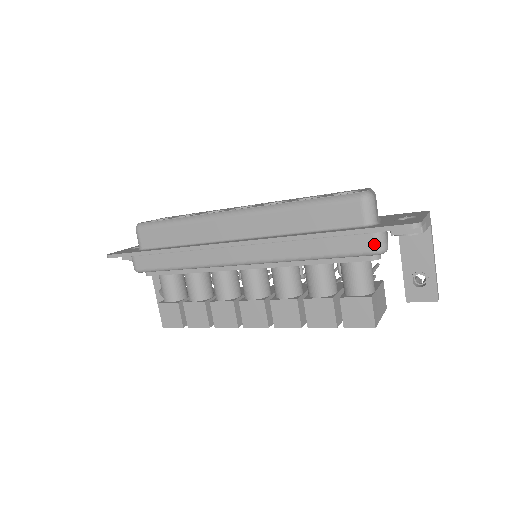
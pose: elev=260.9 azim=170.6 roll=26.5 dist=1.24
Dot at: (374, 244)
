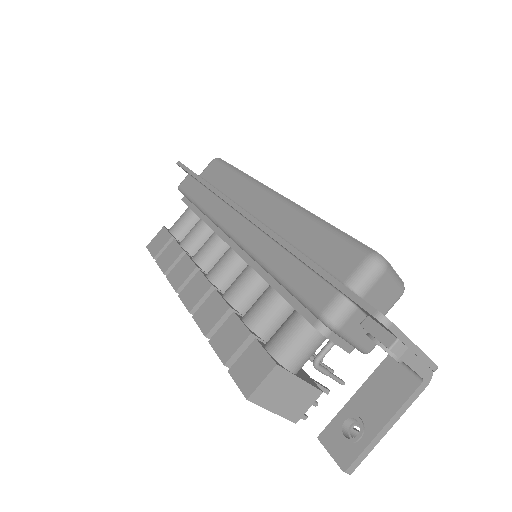
Dot at: (329, 305)
